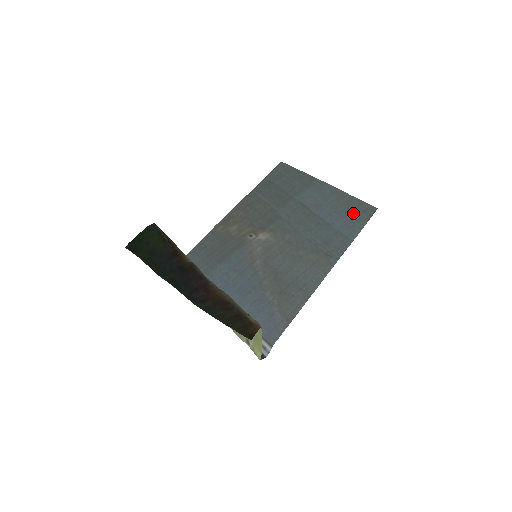
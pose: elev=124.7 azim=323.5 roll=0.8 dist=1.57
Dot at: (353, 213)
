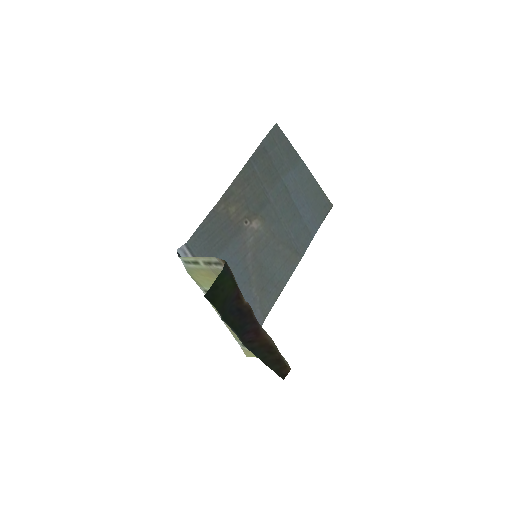
Dot at: (318, 207)
